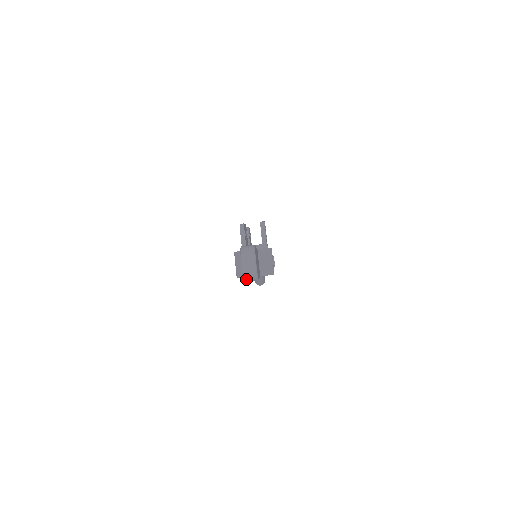
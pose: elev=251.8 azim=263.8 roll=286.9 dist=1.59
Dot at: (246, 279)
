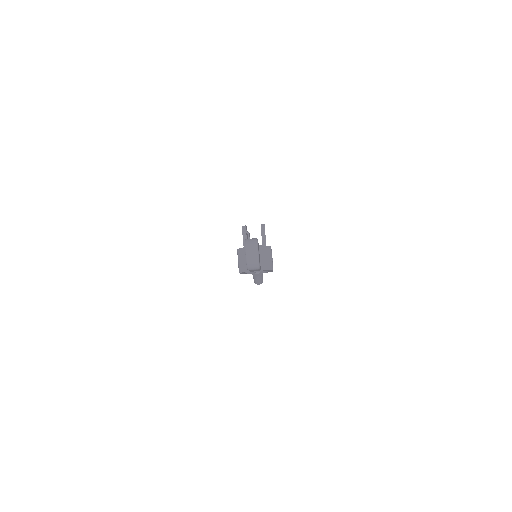
Dot at: (249, 268)
